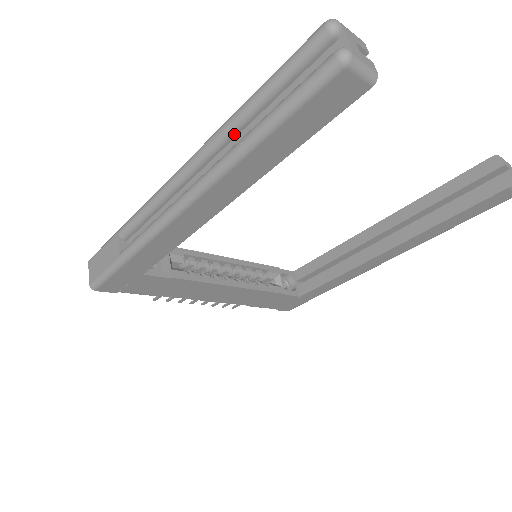
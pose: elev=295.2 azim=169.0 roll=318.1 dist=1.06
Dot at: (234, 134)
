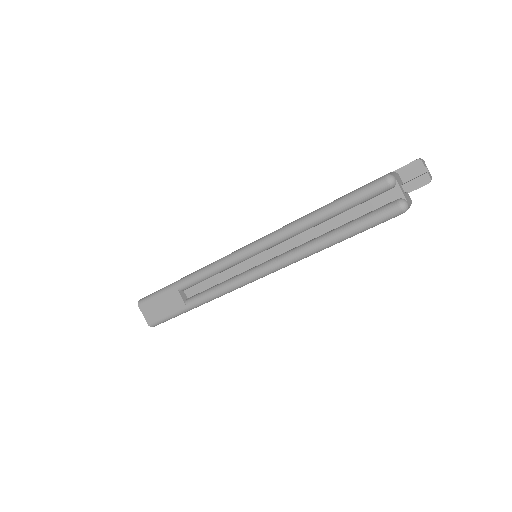
Dot at: (303, 232)
